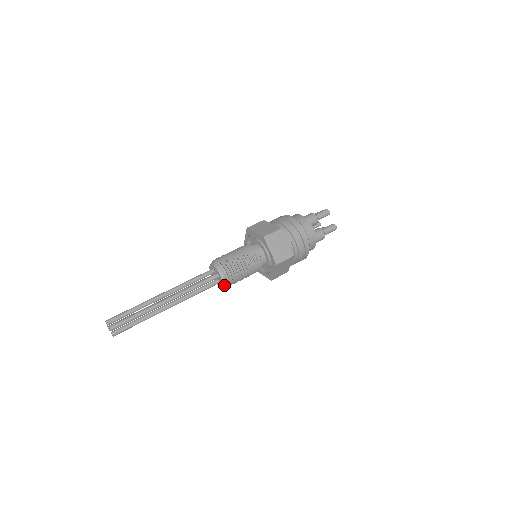
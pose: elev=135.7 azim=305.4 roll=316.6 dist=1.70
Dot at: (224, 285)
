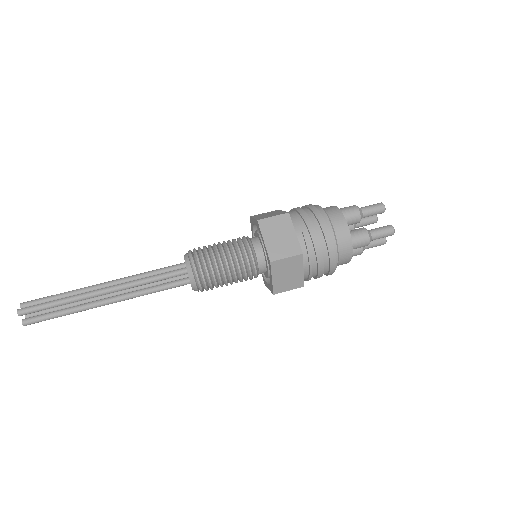
Dot at: (193, 285)
